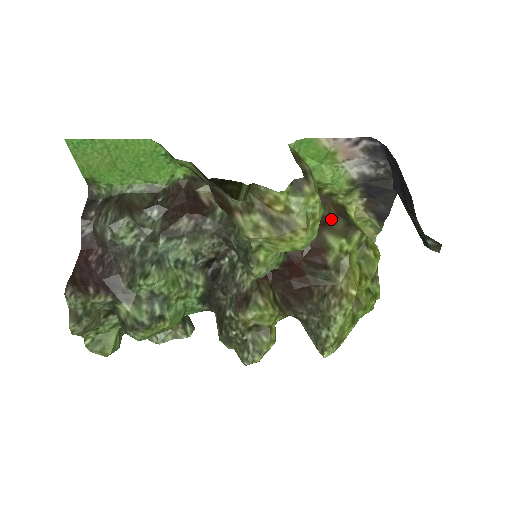
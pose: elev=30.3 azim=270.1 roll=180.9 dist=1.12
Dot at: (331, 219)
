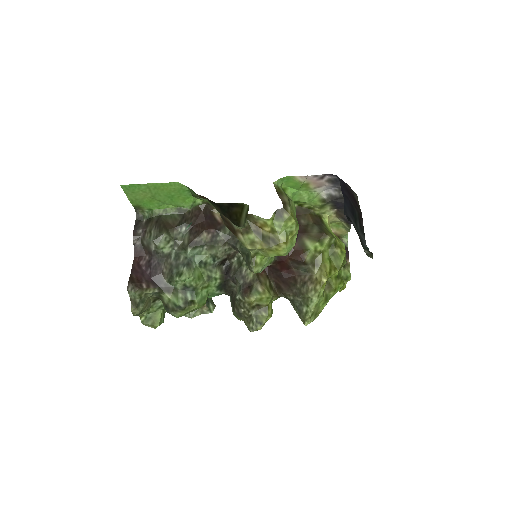
Dot at: (309, 227)
